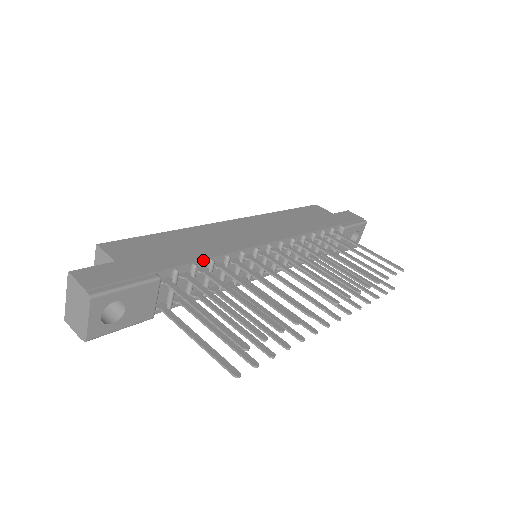
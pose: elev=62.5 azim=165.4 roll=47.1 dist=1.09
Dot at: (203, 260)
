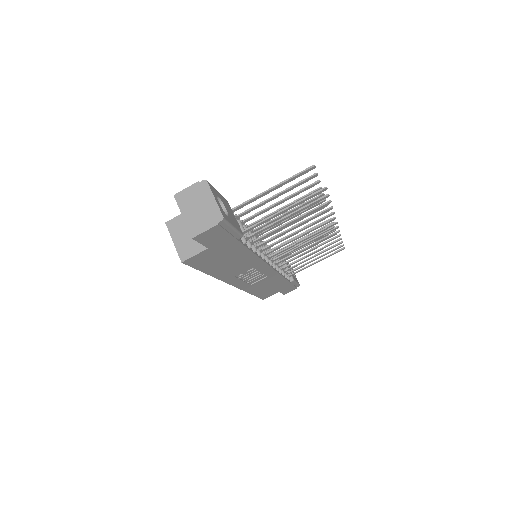
Dot at: occluded
